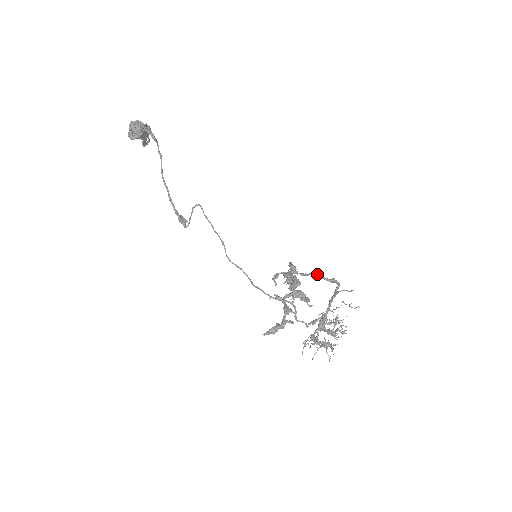
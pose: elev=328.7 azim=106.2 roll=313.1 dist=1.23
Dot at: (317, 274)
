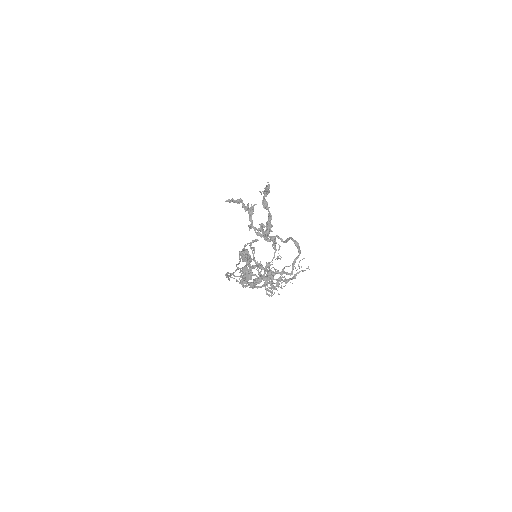
Dot at: occluded
